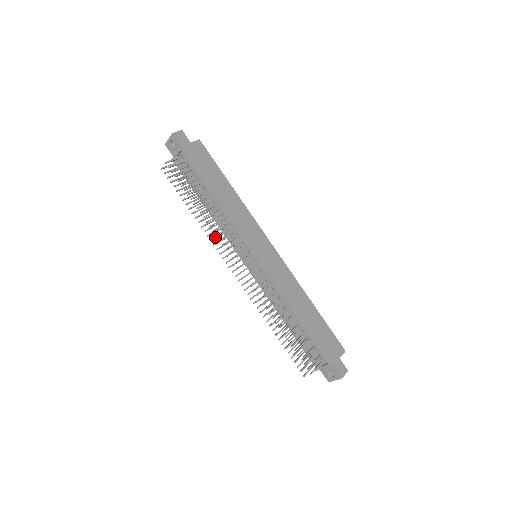
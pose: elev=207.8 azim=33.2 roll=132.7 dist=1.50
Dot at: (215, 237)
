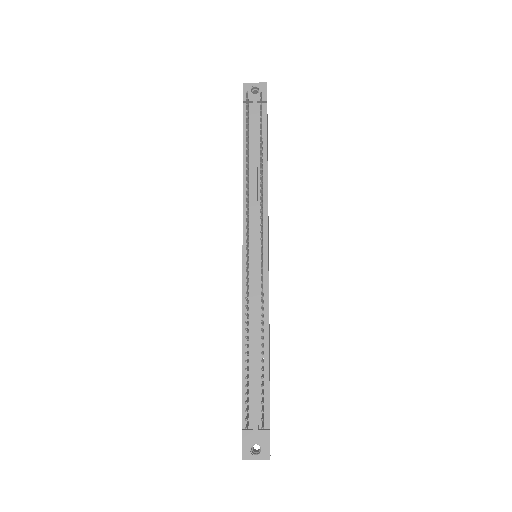
Dot at: occluded
